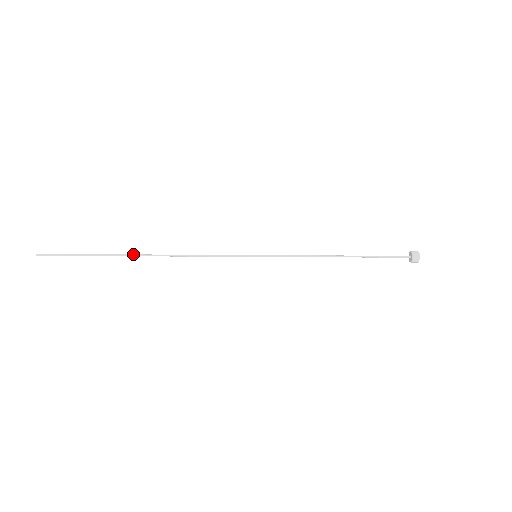
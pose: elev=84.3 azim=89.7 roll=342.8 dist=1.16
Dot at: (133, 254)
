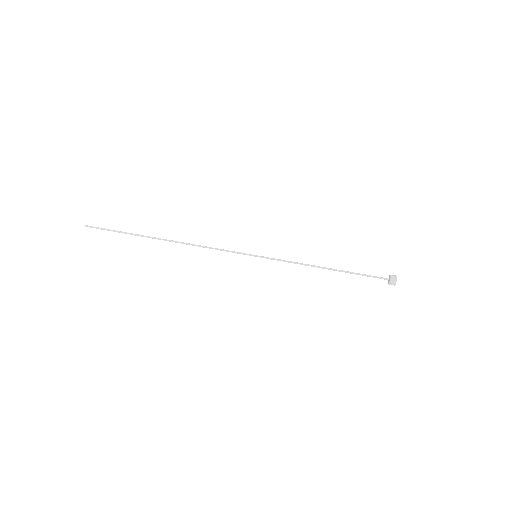
Dot at: (158, 238)
